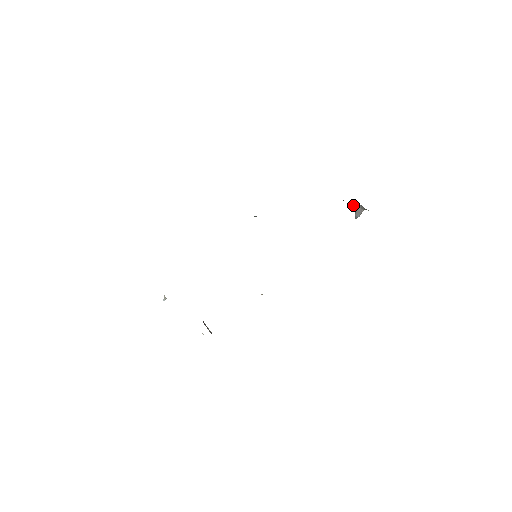
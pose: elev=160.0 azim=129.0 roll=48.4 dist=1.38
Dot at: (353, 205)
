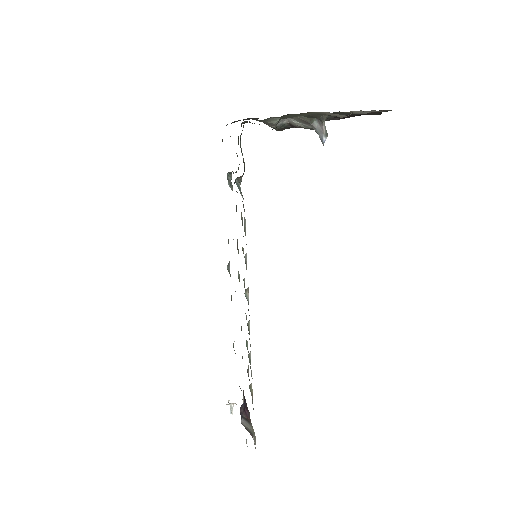
Dot at: (311, 127)
